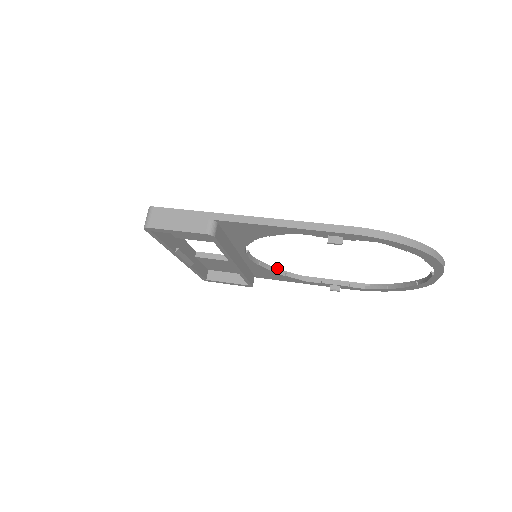
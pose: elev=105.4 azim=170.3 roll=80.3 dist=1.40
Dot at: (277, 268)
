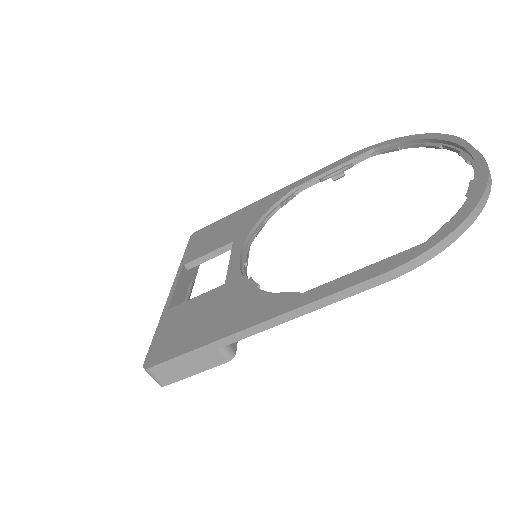
Dot at: (269, 209)
